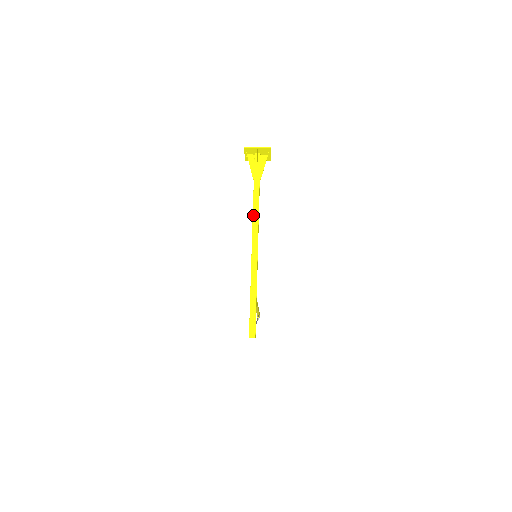
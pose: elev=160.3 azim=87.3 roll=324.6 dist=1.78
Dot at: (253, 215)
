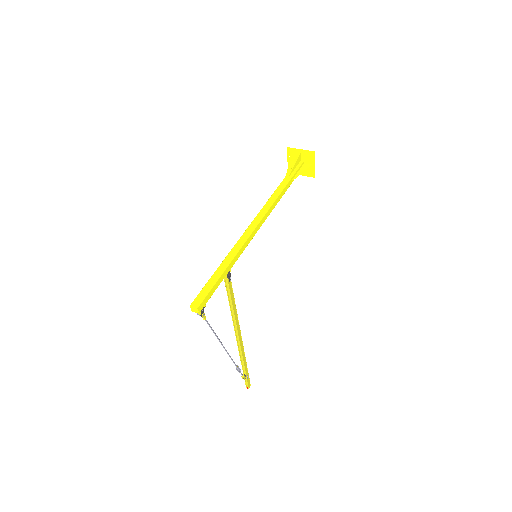
Dot at: (267, 201)
